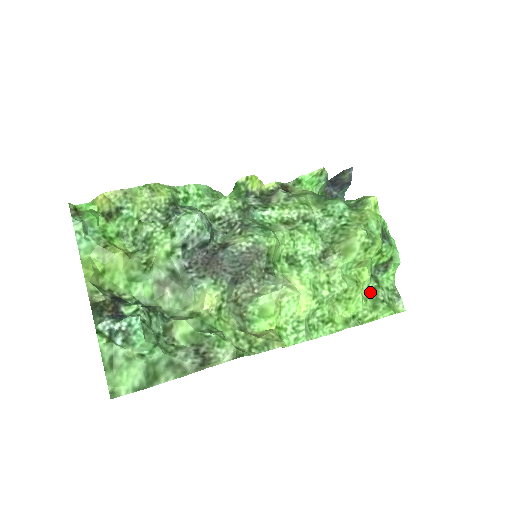
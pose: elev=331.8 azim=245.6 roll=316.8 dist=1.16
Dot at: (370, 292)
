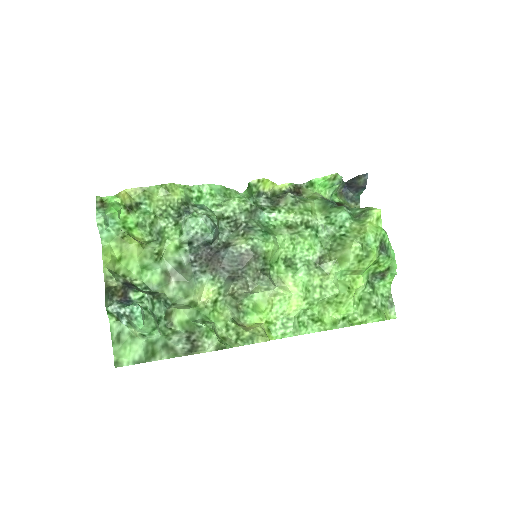
Dot at: (364, 297)
